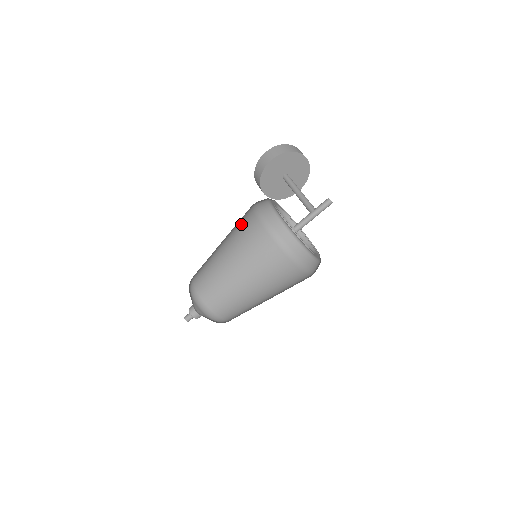
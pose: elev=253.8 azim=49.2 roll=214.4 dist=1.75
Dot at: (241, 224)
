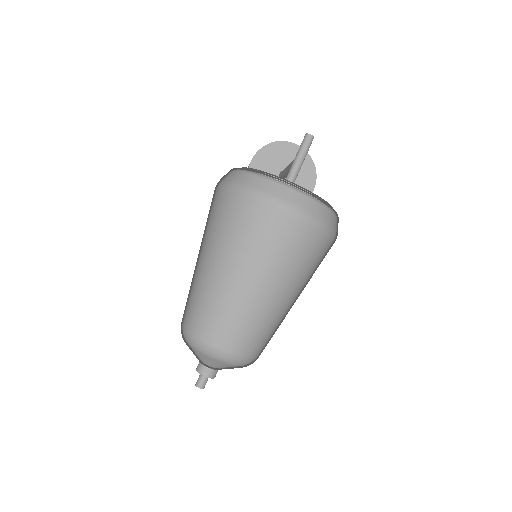
Dot at: occluded
